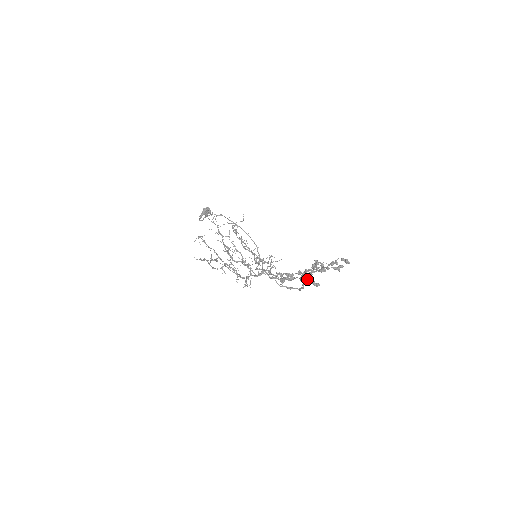
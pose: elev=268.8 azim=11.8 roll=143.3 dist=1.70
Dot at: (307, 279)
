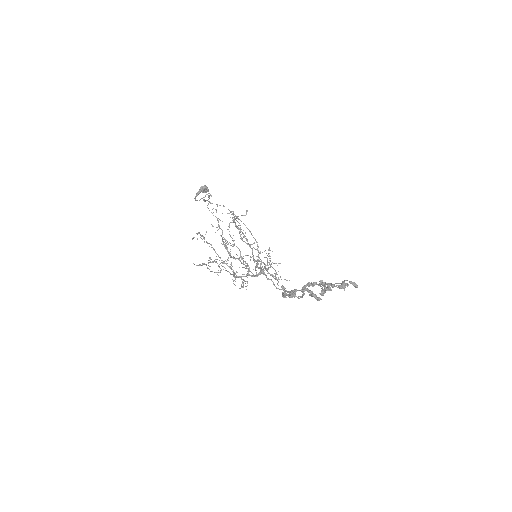
Dot at: (309, 292)
